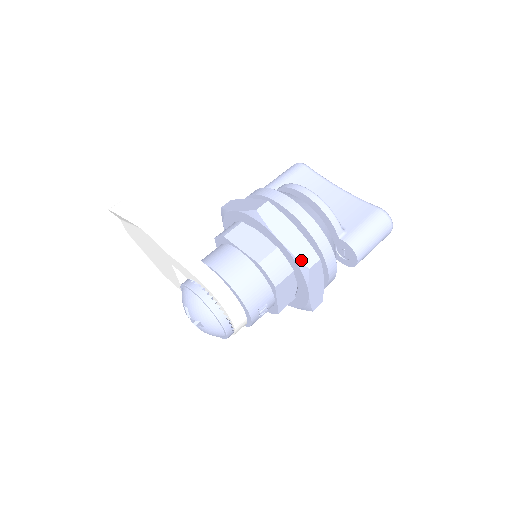
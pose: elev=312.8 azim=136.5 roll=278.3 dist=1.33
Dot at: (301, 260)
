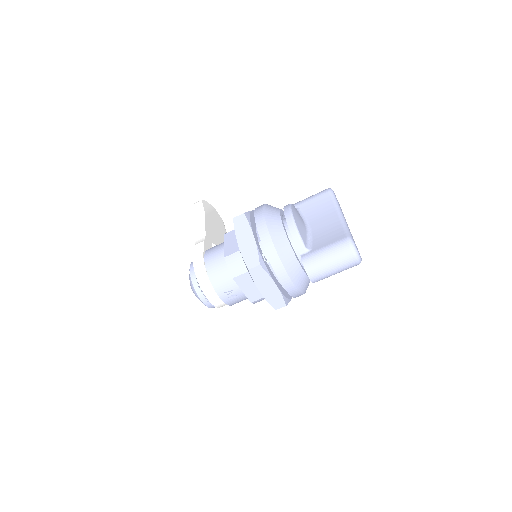
Dot at: (246, 262)
